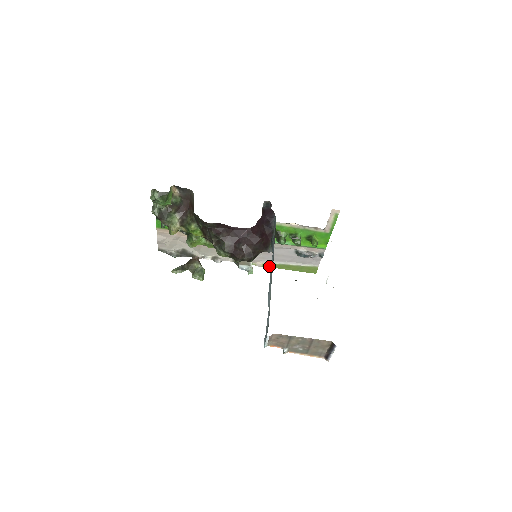
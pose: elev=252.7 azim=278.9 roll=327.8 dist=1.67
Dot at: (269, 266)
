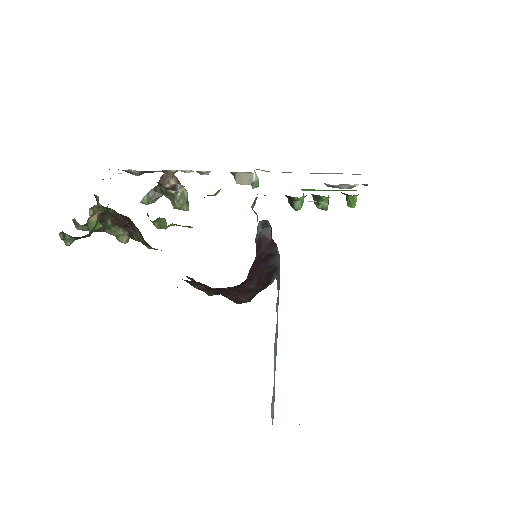
Dot at: occluded
